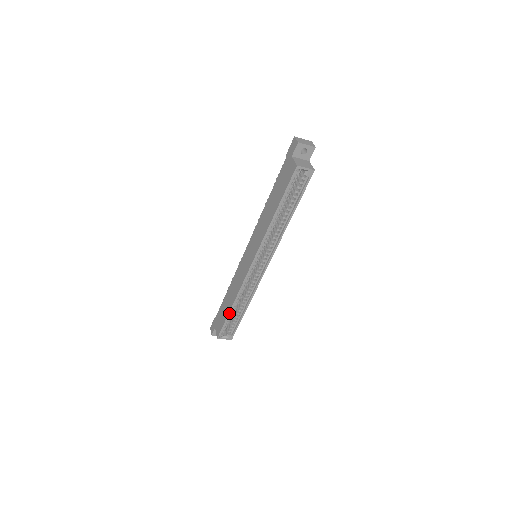
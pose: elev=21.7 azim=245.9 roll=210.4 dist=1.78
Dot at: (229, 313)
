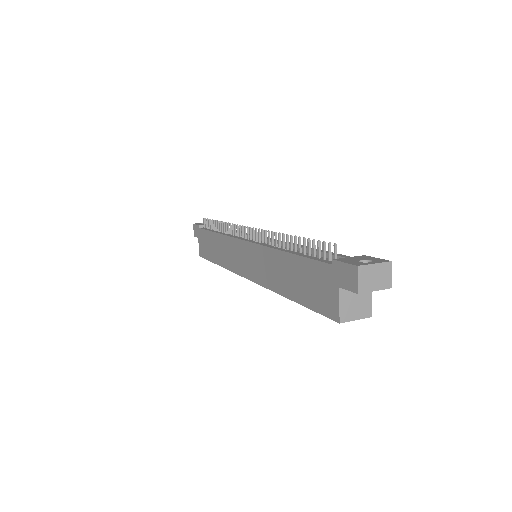
Dot at: (214, 263)
